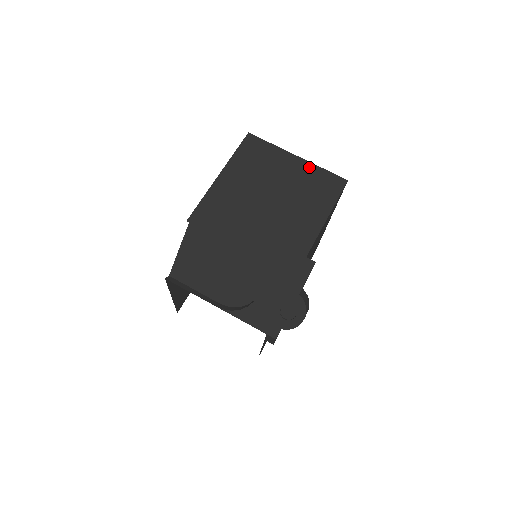
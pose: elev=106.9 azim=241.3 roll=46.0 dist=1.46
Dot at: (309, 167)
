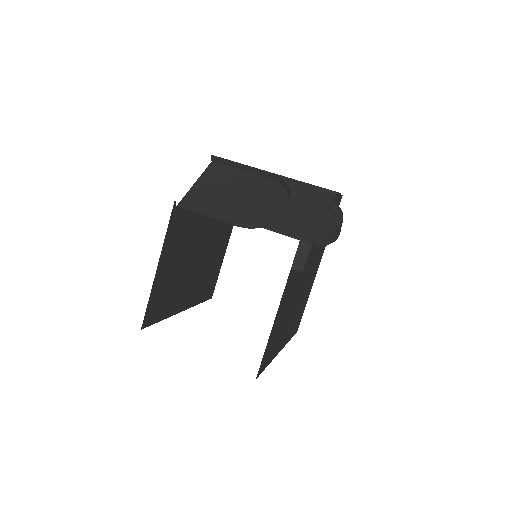
Dot at: occluded
